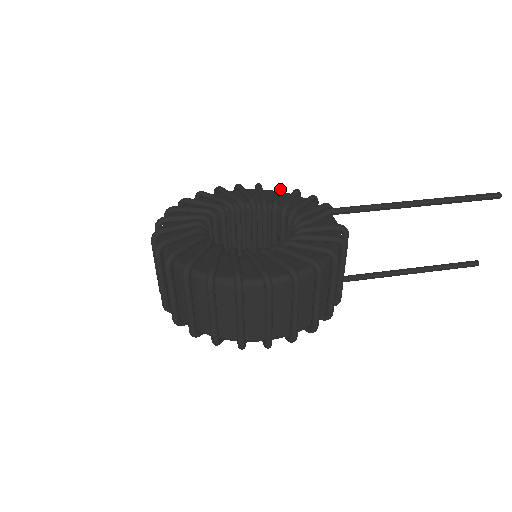
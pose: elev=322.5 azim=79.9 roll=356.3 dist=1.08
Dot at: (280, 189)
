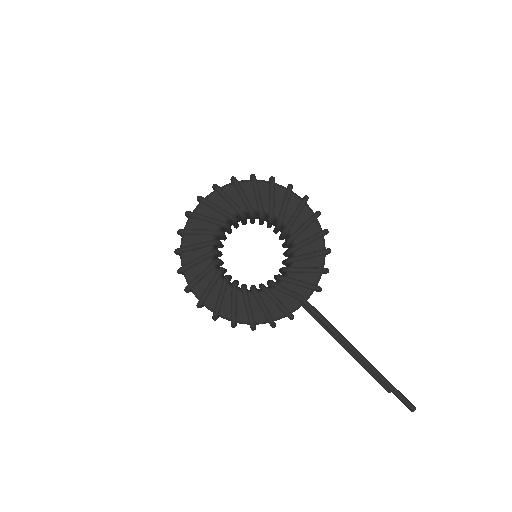
Dot at: (318, 238)
